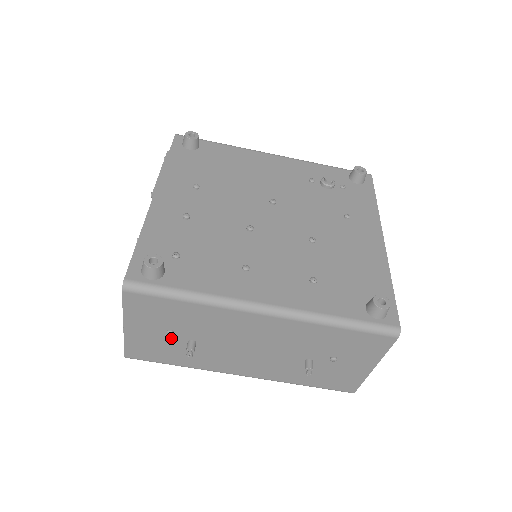
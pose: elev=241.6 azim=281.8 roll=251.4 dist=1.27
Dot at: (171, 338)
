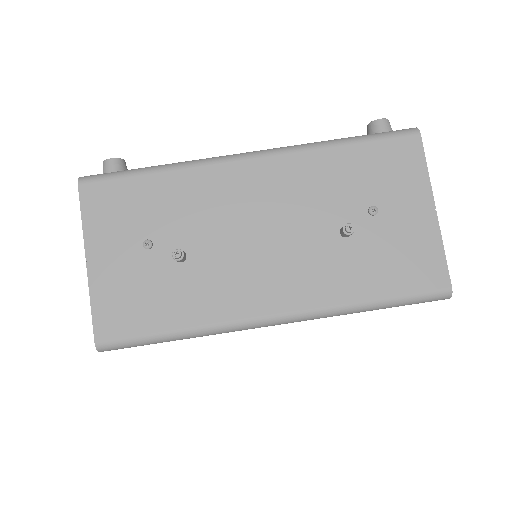
Dot at: (151, 260)
